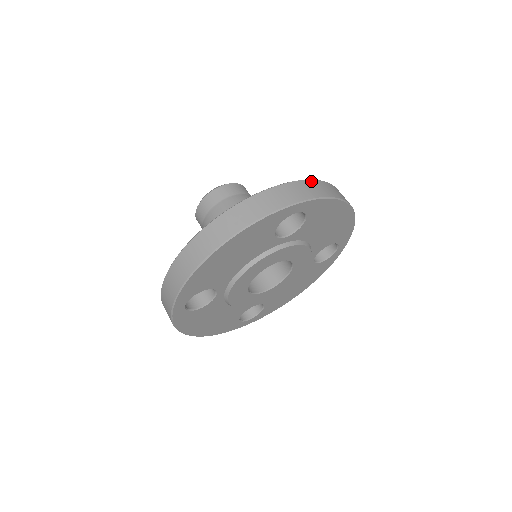
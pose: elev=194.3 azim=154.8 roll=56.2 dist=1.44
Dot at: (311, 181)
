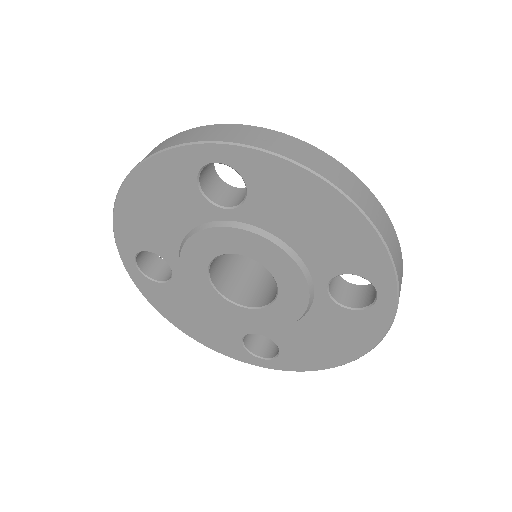
Dot at: occluded
